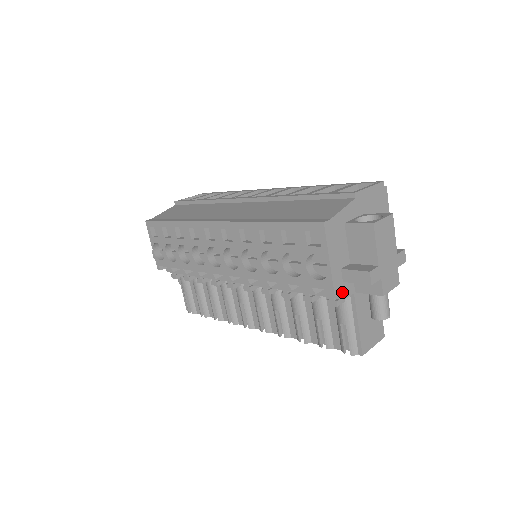
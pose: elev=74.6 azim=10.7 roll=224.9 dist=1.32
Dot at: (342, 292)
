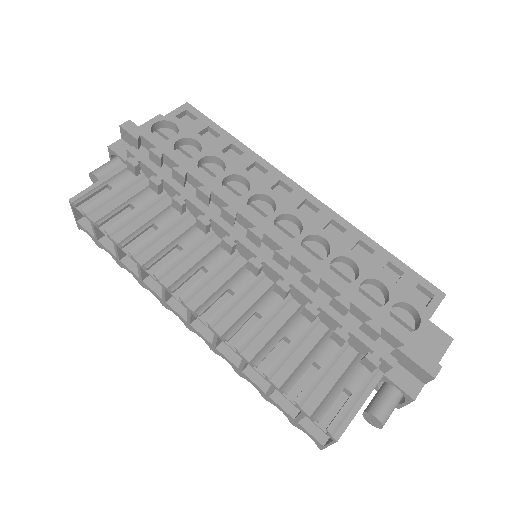
Dot at: occluded
